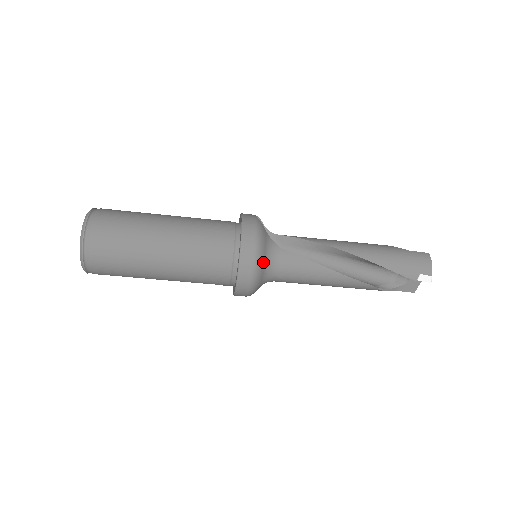
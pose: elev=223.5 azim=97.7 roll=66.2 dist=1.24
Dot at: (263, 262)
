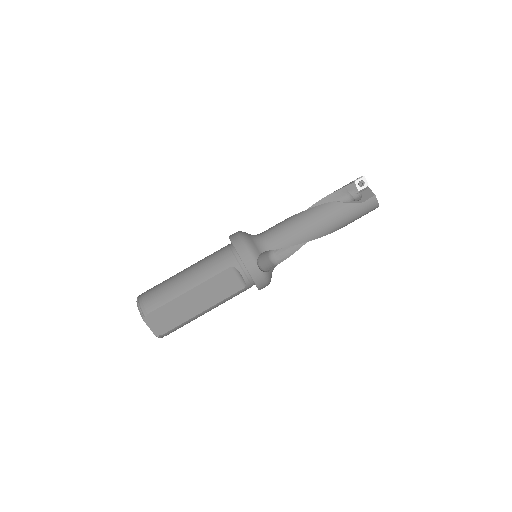
Dot at: (247, 233)
